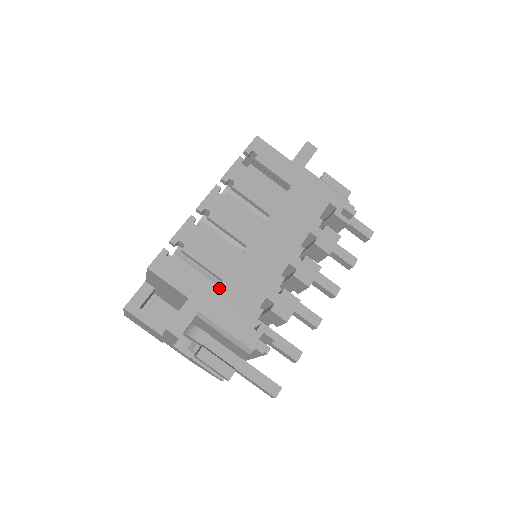
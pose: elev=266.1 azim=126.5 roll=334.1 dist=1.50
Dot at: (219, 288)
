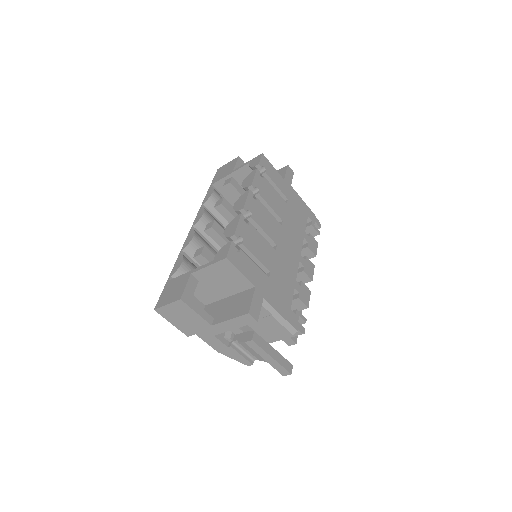
Dot at: (270, 279)
